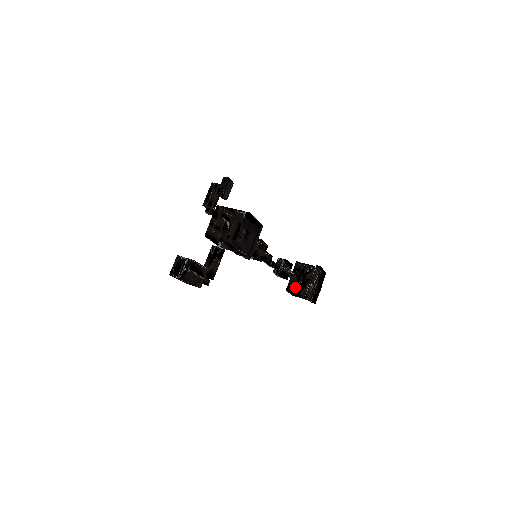
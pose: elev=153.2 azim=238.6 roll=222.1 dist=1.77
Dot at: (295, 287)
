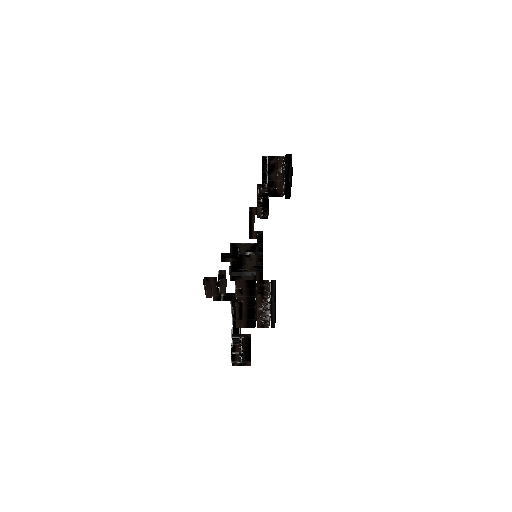
Dot at: (262, 174)
